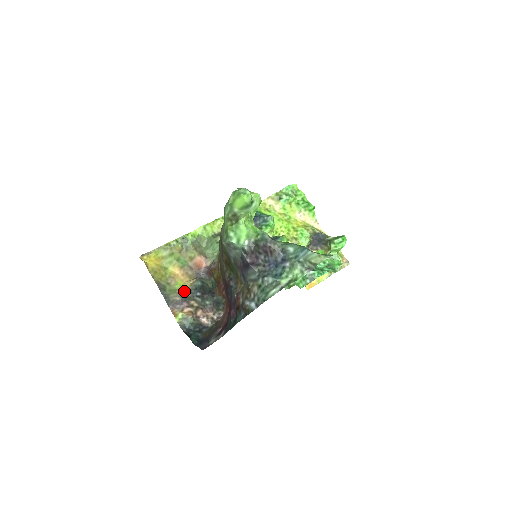
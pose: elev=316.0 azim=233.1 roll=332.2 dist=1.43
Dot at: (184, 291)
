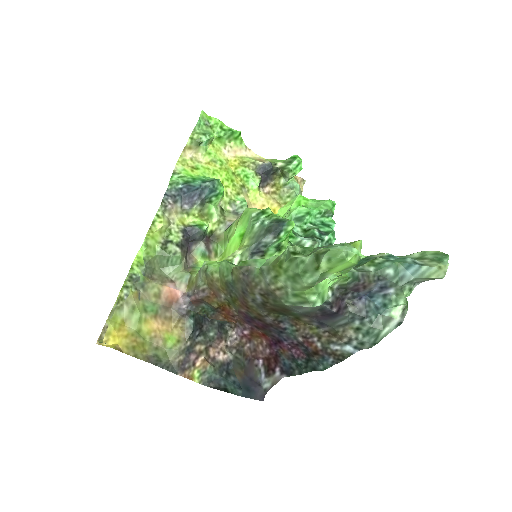
Dot at: (181, 343)
